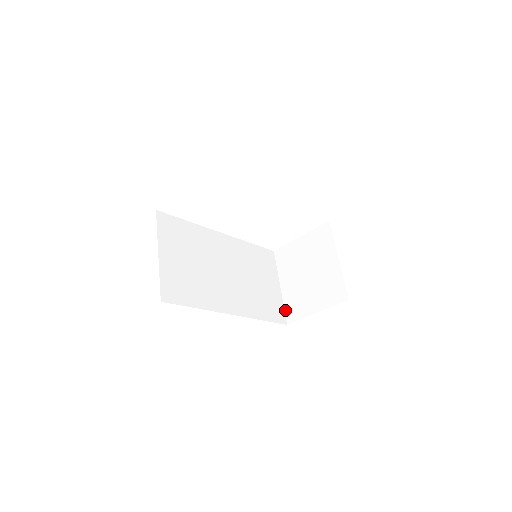
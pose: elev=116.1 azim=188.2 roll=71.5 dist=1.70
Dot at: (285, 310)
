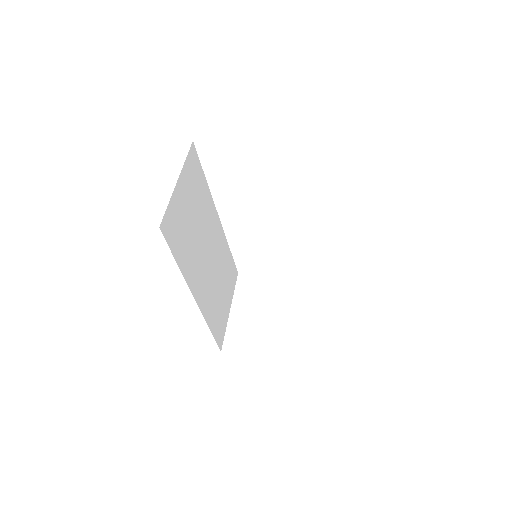
Dot at: (226, 336)
